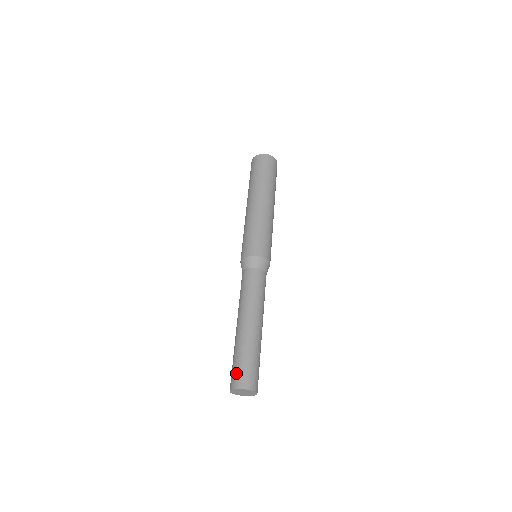
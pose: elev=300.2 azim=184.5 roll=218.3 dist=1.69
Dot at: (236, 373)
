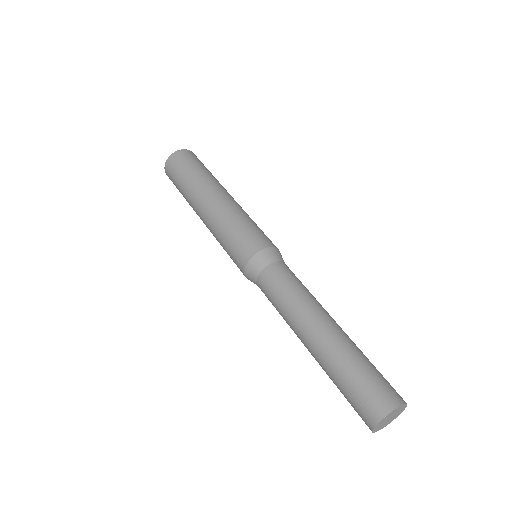
Dot at: (380, 386)
